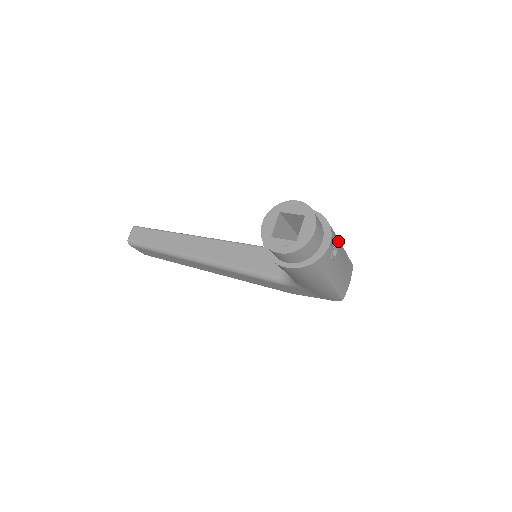
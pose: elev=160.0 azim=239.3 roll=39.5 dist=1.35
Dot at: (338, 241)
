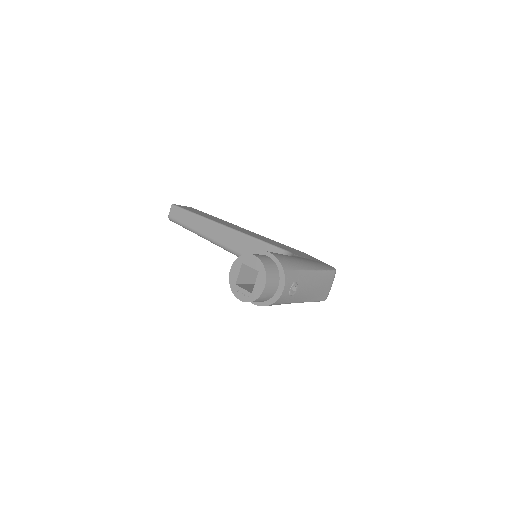
Dot at: (302, 274)
